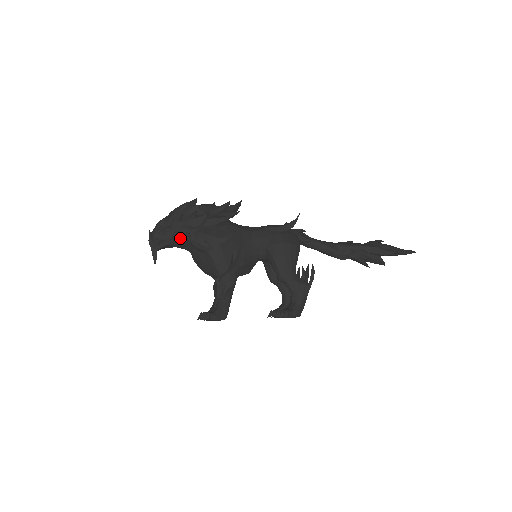
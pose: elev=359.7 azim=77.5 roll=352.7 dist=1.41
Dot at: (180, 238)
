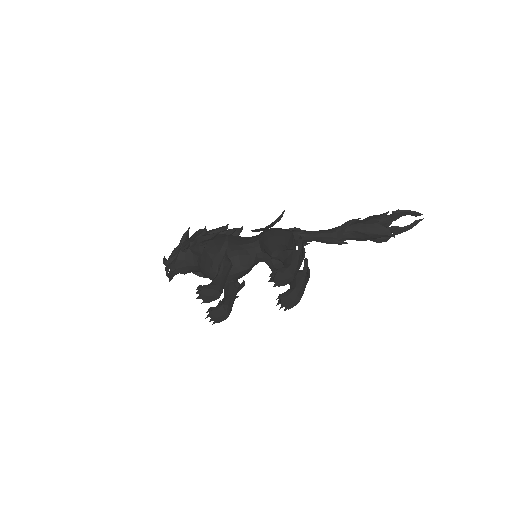
Dot at: (184, 249)
